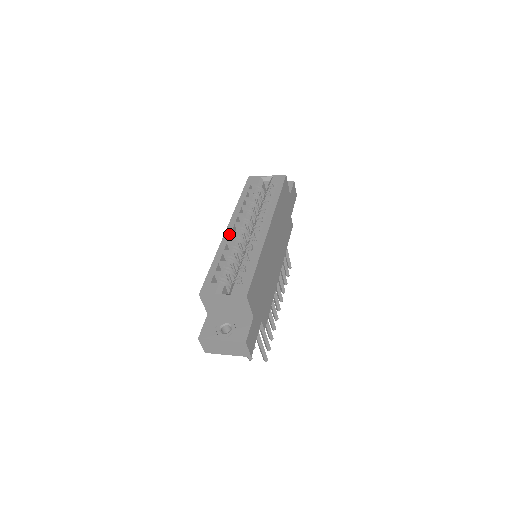
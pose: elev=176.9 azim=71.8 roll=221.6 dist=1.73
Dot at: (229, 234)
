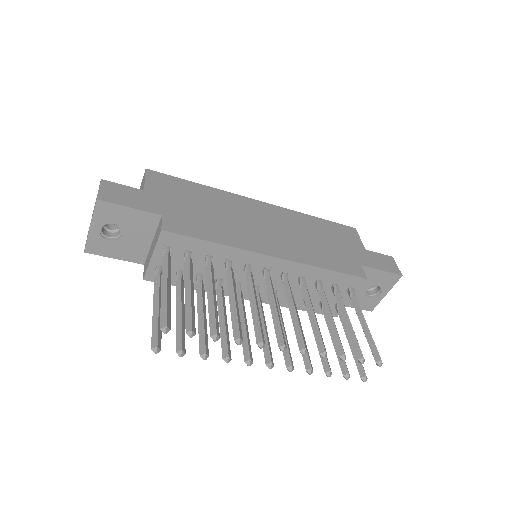
Dot at: occluded
